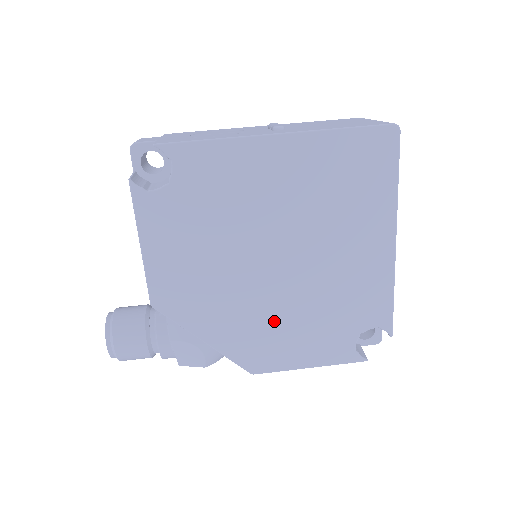
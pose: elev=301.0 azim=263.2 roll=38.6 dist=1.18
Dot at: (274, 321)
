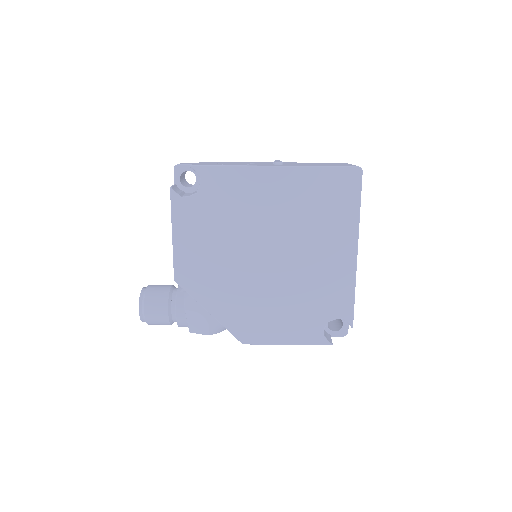
Dot at: (262, 303)
